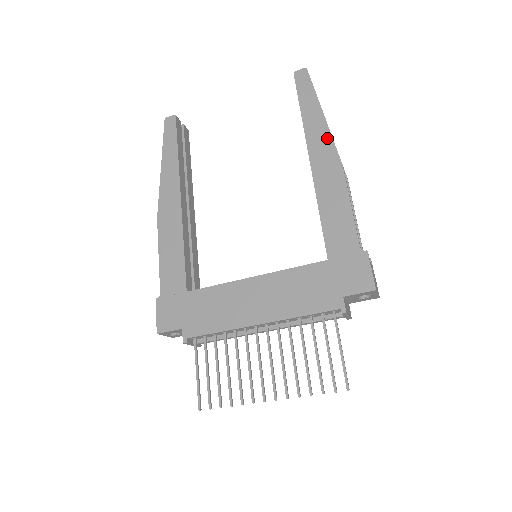
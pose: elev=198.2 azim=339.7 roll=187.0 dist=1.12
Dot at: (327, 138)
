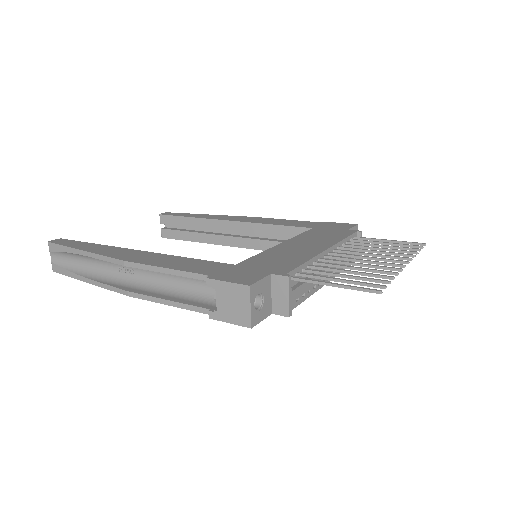
Dot at: (227, 216)
